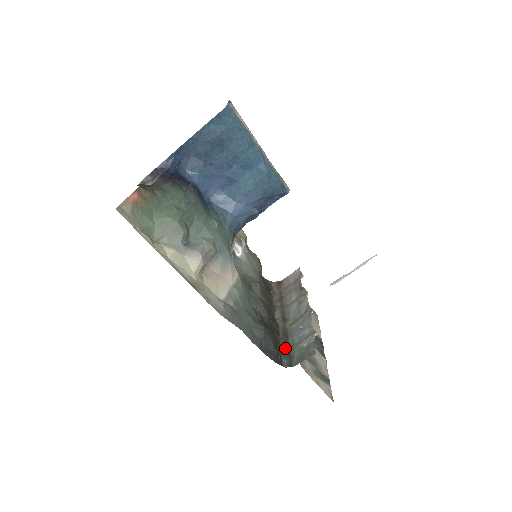
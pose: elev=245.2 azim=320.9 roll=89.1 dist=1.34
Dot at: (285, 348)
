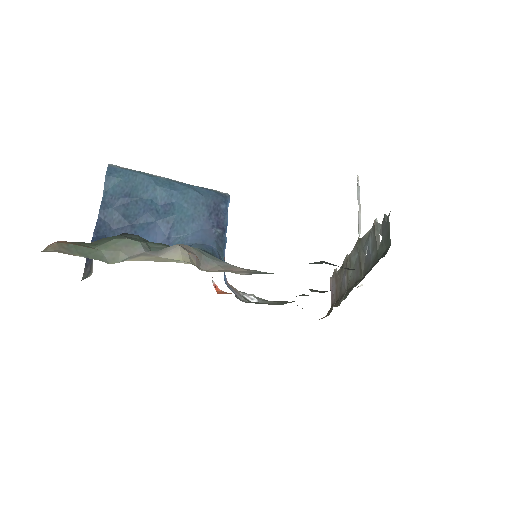
Dot at: (371, 269)
